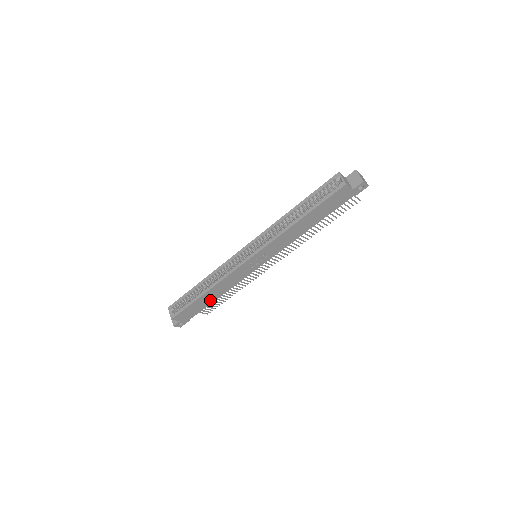
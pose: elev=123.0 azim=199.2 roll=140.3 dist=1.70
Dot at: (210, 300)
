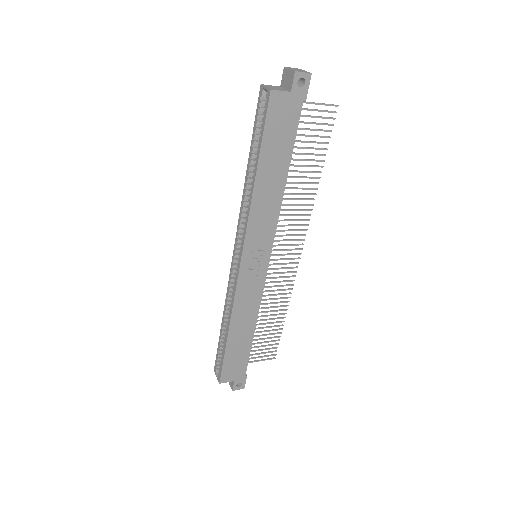
Dot at: (246, 339)
